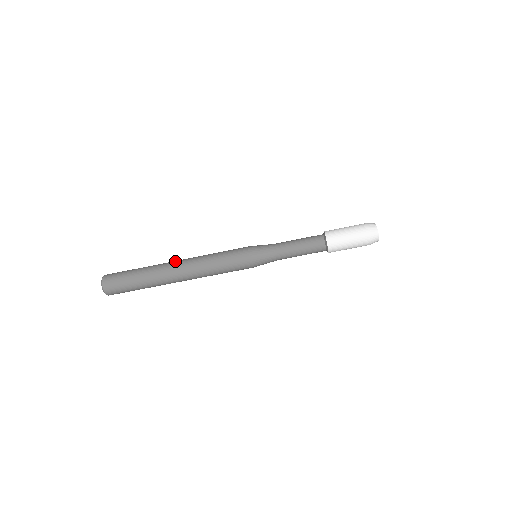
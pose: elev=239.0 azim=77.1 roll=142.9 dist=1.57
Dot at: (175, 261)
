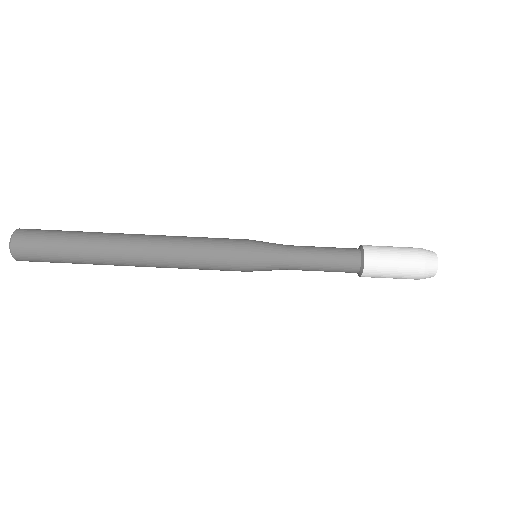
Dot at: occluded
